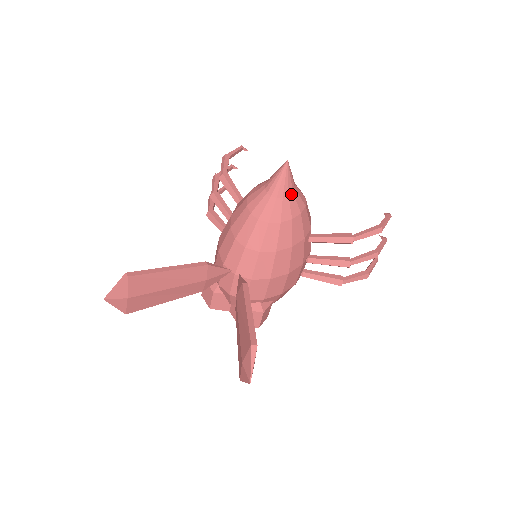
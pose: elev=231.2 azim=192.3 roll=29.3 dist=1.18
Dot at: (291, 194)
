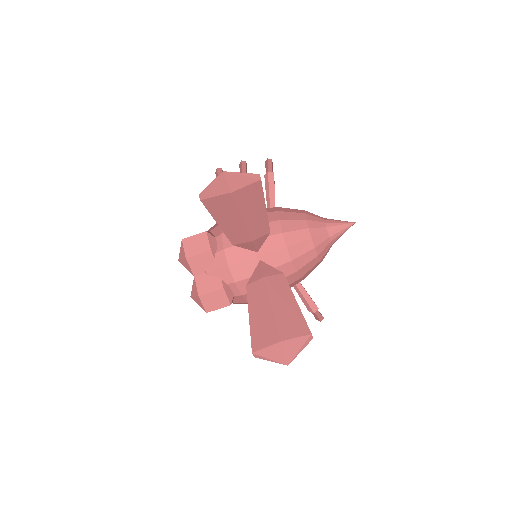
Dot at: occluded
